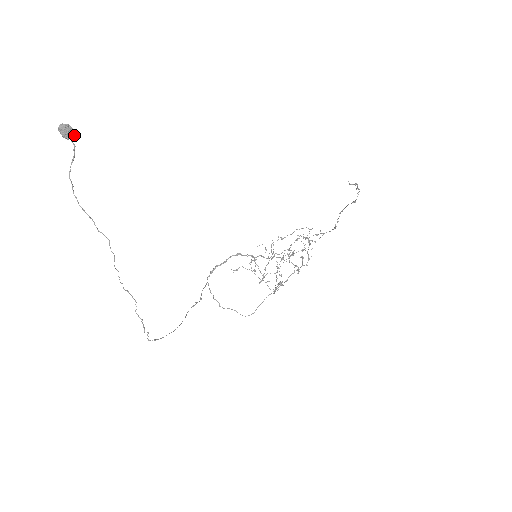
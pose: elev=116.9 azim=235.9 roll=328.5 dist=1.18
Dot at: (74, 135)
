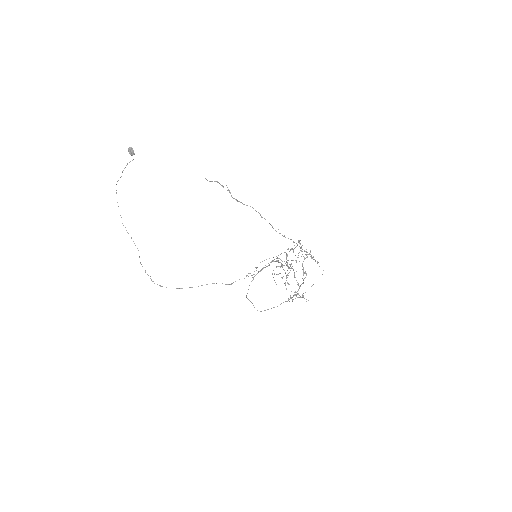
Dot at: (134, 153)
